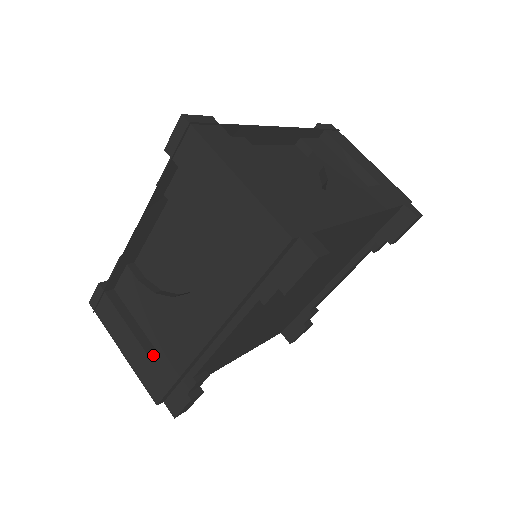
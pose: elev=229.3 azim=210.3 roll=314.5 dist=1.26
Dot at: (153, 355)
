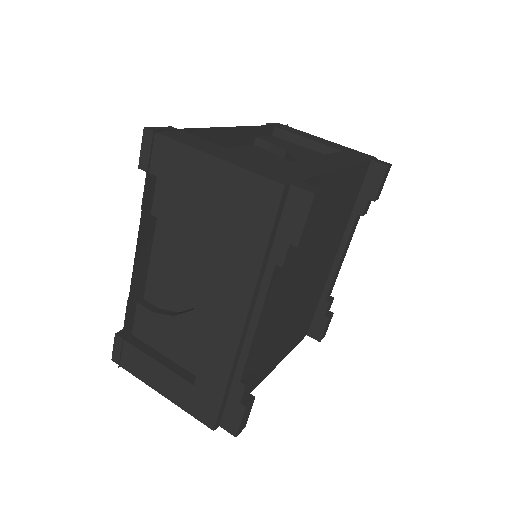
Dot at: (192, 380)
